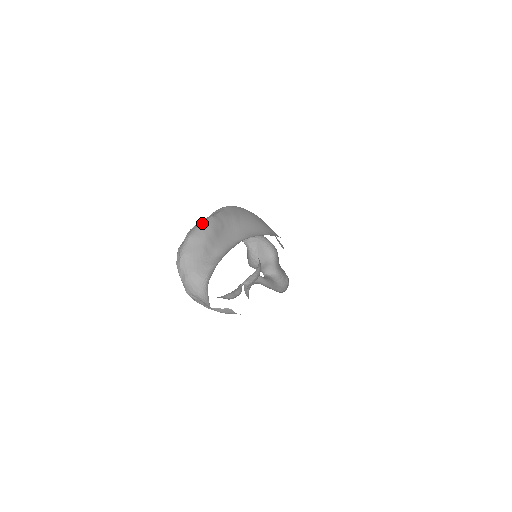
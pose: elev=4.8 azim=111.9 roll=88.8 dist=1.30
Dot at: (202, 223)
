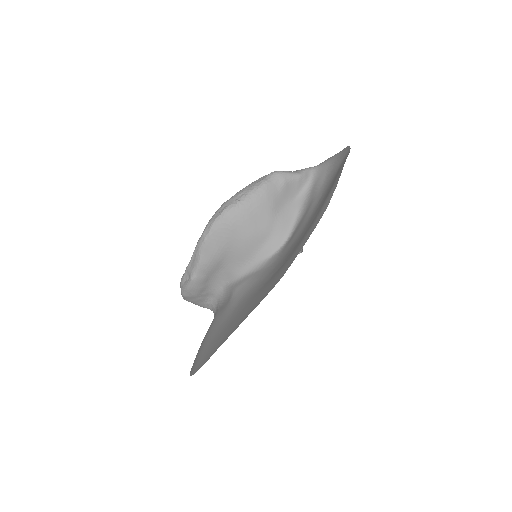
Dot at: (186, 287)
